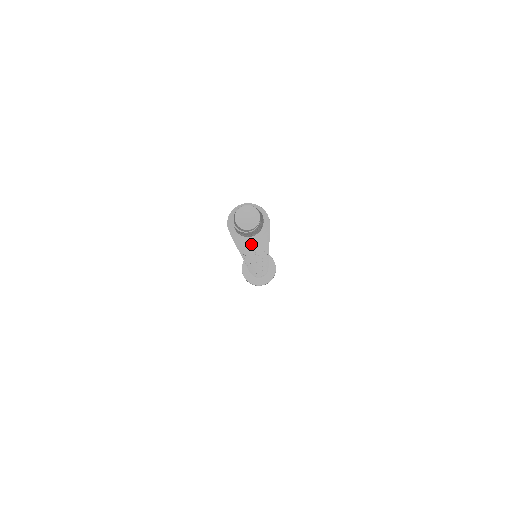
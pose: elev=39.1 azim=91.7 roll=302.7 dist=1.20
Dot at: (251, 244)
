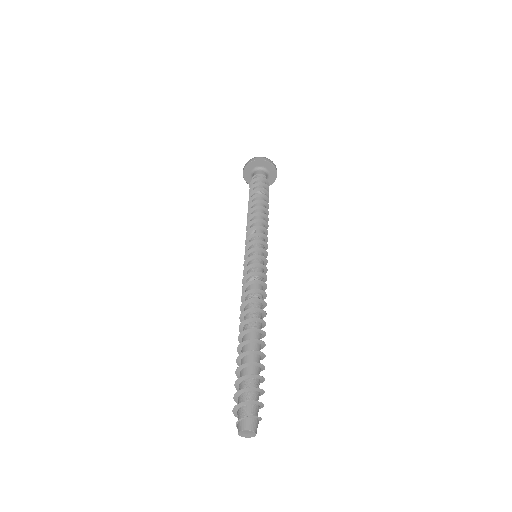
Dot at: occluded
